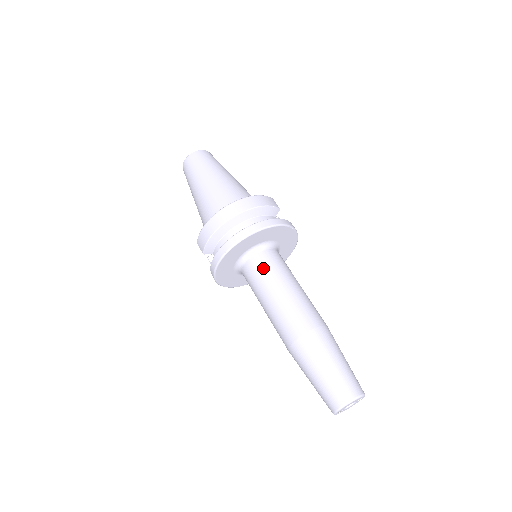
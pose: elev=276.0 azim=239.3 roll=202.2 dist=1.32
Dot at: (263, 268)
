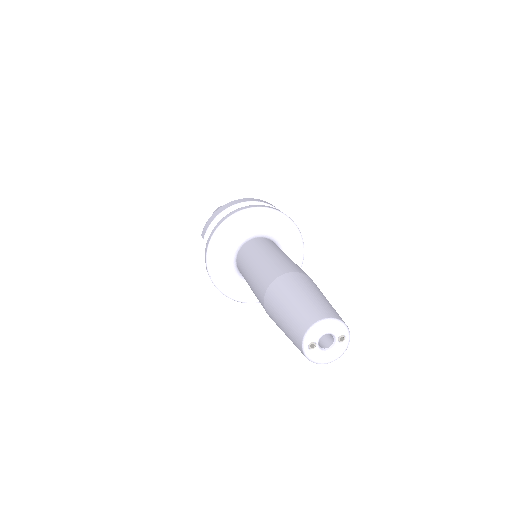
Dot at: (259, 243)
